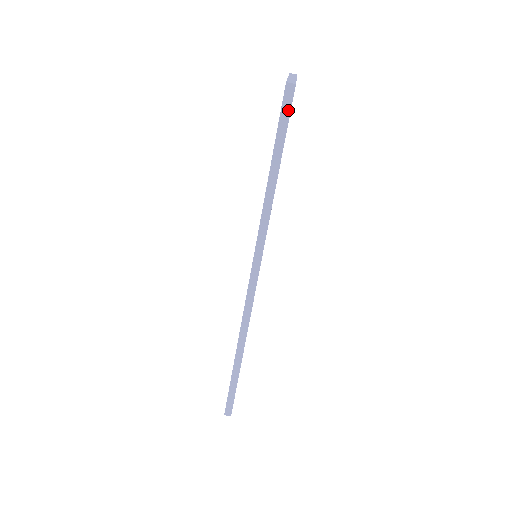
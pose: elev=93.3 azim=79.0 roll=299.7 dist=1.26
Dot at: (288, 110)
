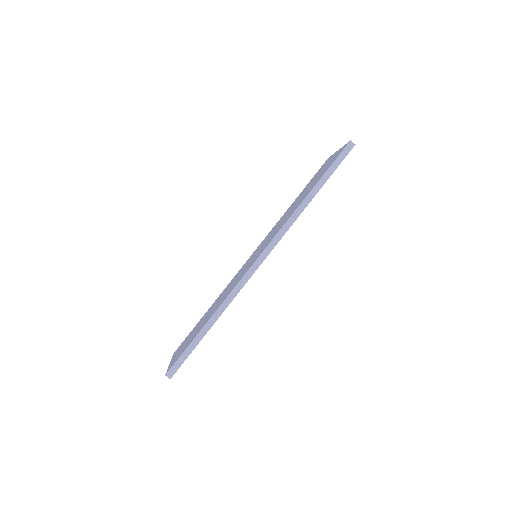
Dot at: (344, 156)
